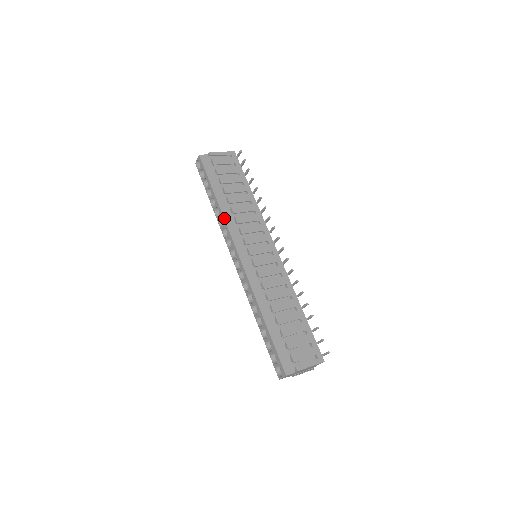
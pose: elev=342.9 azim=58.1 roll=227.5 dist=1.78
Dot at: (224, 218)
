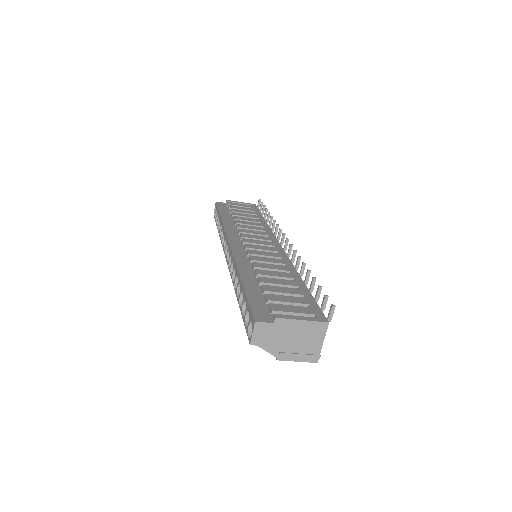
Dot at: (224, 226)
